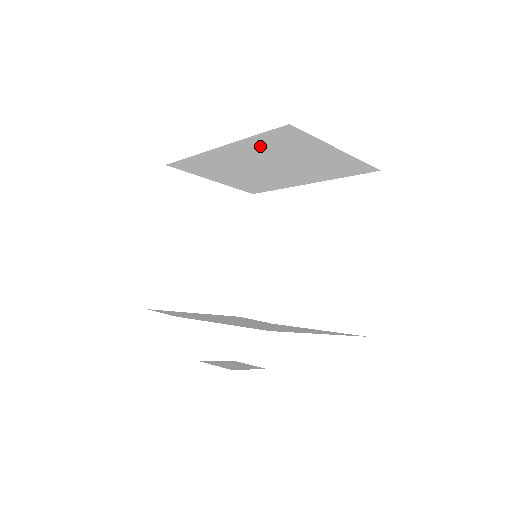
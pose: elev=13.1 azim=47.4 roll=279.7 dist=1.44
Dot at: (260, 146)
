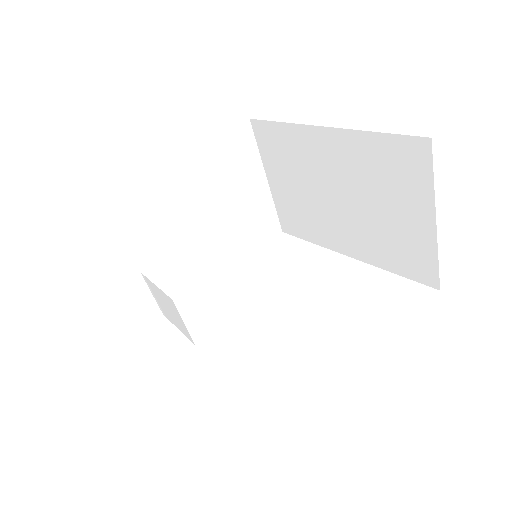
Dot at: (366, 155)
